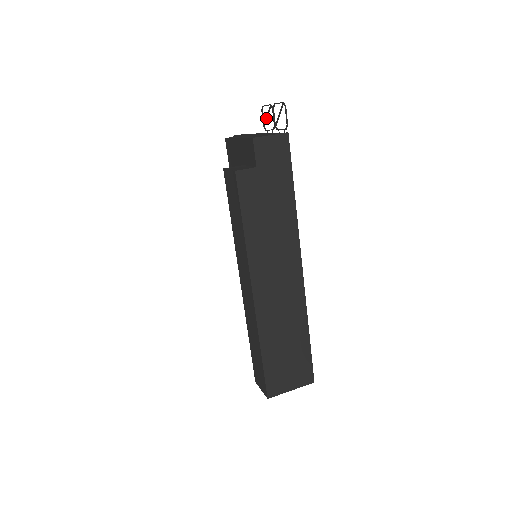
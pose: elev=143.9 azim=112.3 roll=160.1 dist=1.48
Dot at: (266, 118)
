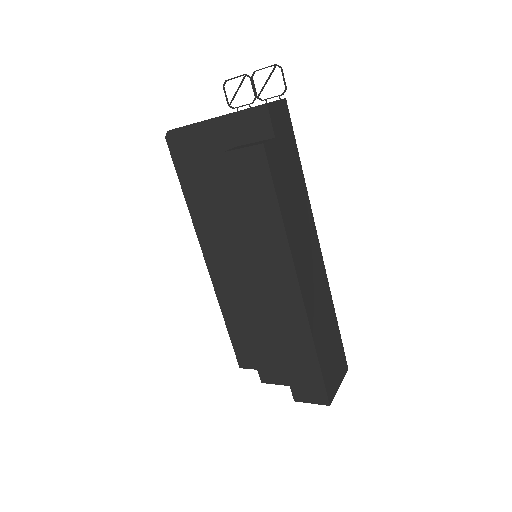
Dot at: (235, 93)
